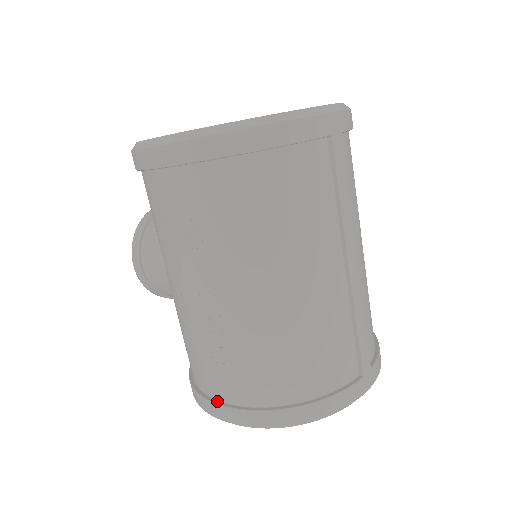
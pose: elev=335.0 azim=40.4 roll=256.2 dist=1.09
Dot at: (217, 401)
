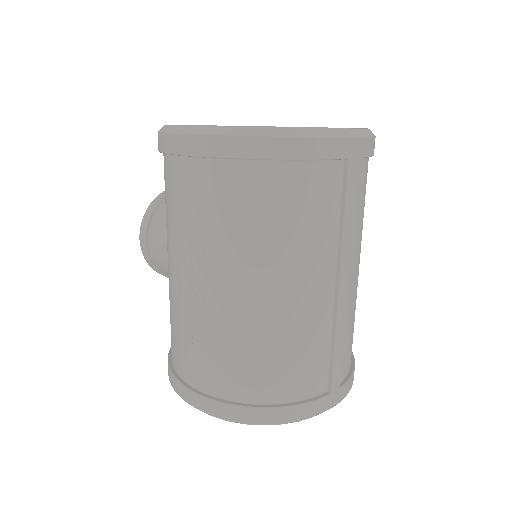
Dot at: (188, 385)
